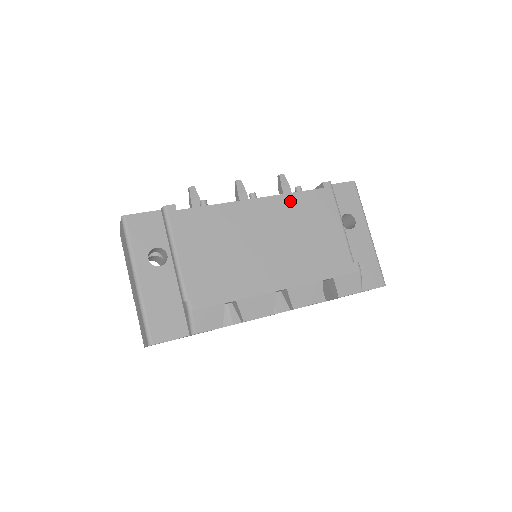
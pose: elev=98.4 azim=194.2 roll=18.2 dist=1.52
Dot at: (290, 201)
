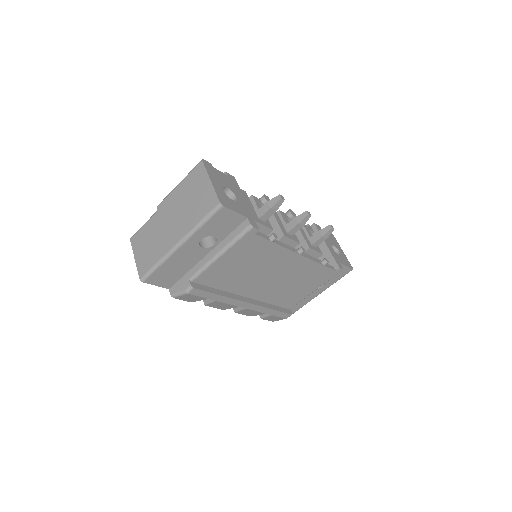
Dot at: (312, 267)
